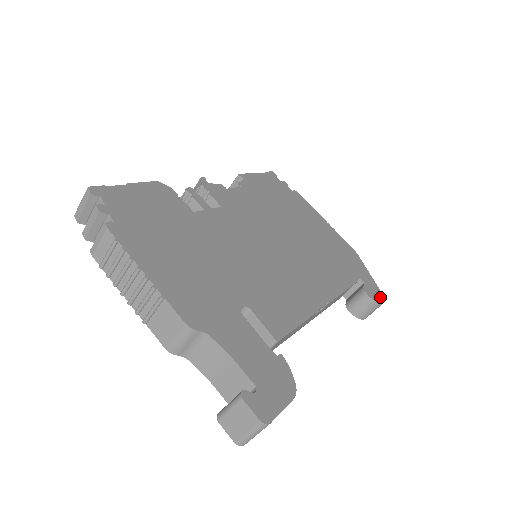
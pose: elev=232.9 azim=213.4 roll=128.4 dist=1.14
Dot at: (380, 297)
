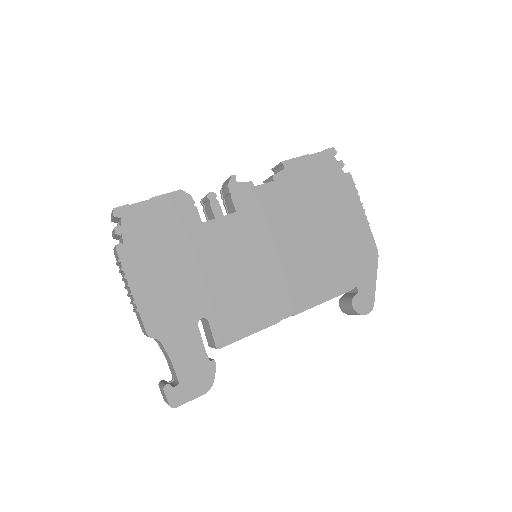
Dot at: (367, 308)
